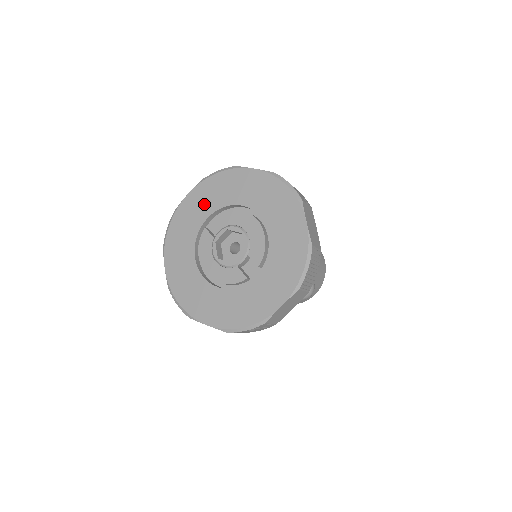
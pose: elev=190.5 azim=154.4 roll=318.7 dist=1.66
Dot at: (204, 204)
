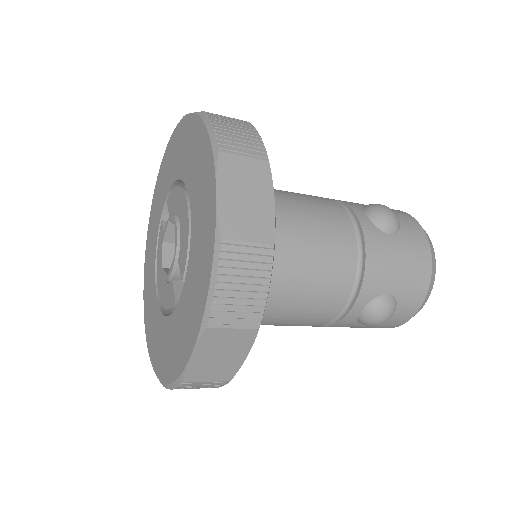
Dot at: (163, 185)
